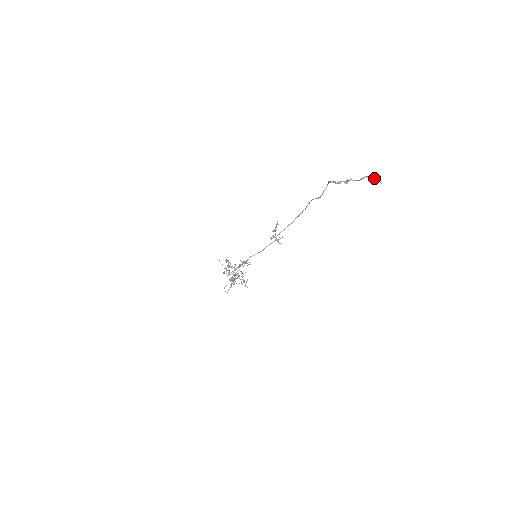
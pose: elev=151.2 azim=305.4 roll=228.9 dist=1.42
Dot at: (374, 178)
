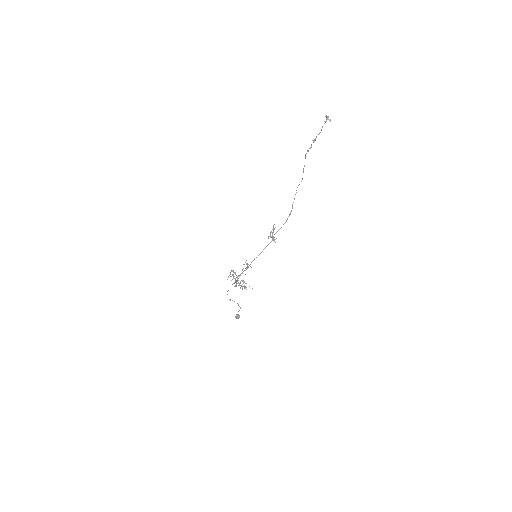
Dot at: (327, 119)
